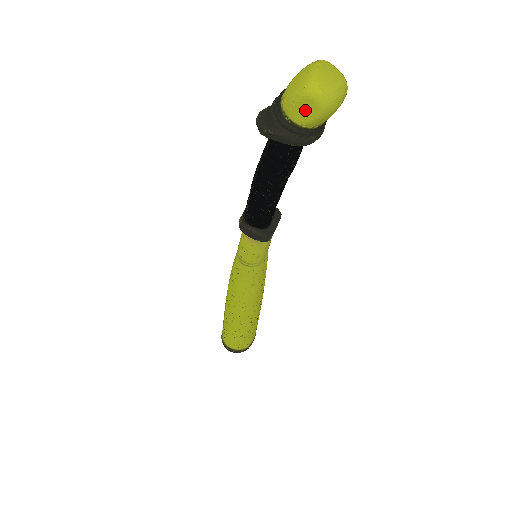
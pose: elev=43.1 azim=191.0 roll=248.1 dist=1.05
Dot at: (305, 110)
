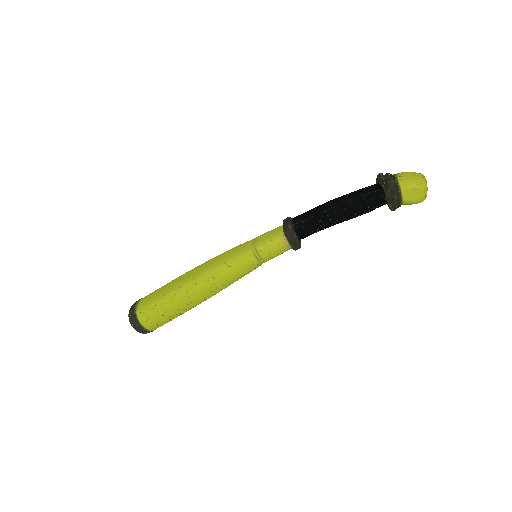
Dot at: (414, 194)
